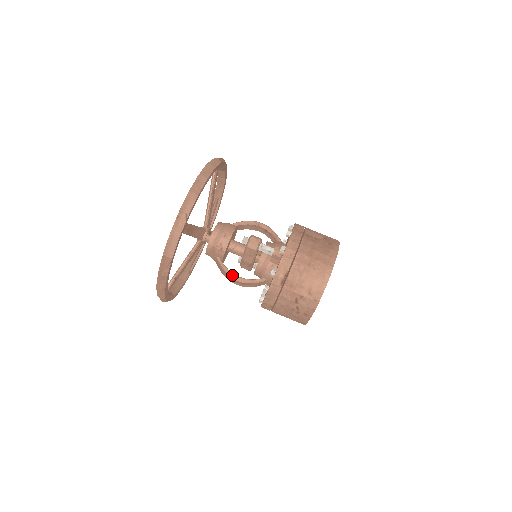
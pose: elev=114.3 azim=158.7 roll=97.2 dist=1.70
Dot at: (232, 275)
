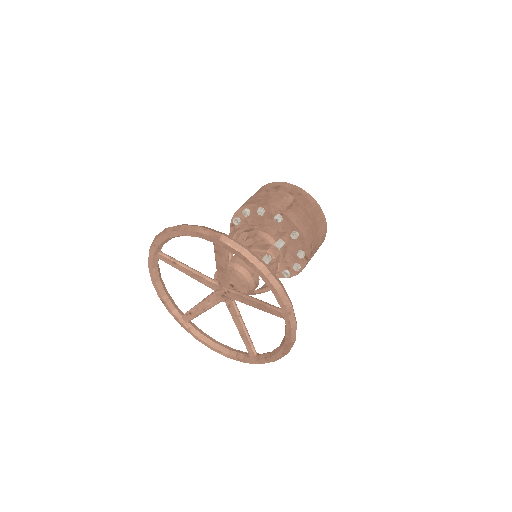
Dot at: occluded
